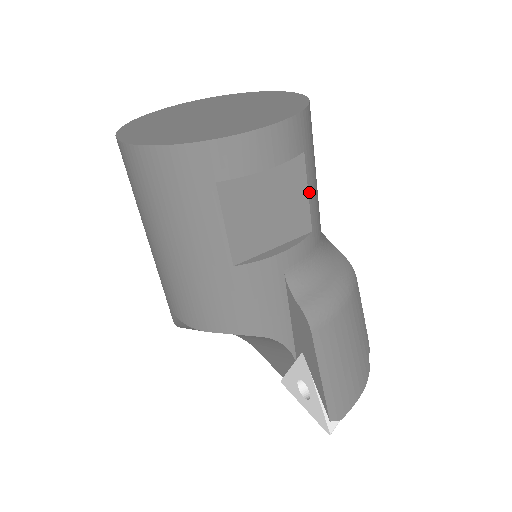
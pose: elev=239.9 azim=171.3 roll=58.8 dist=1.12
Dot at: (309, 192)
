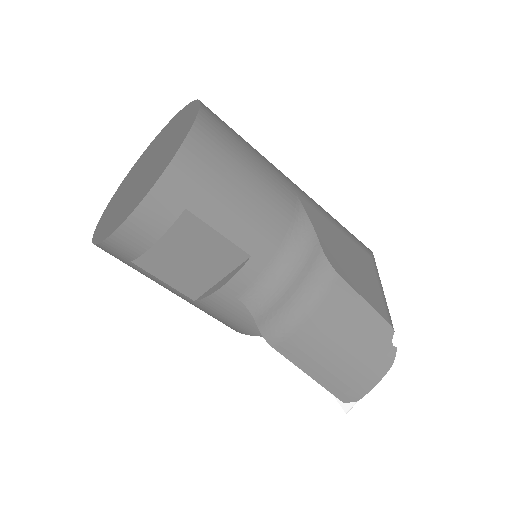
Dot at: (221, 231)
